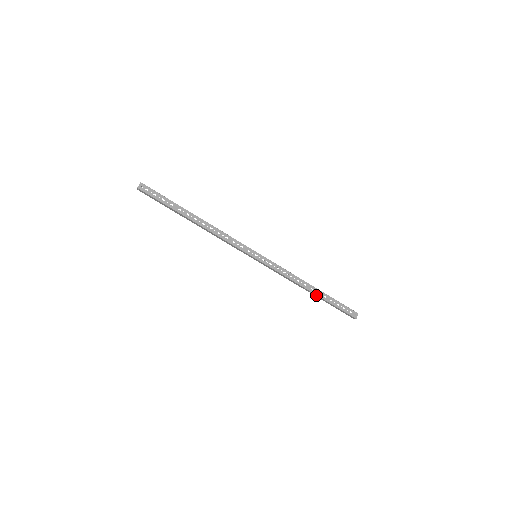
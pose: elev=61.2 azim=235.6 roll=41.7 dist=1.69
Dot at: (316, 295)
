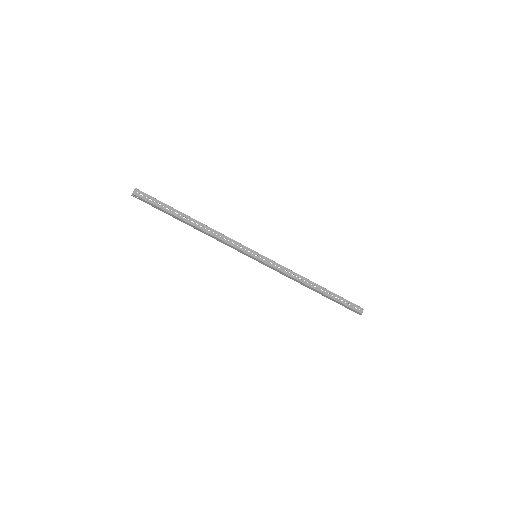
Dot at: (320, 292)
